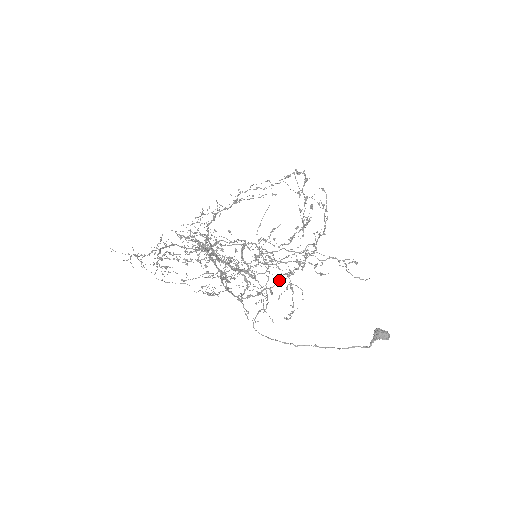
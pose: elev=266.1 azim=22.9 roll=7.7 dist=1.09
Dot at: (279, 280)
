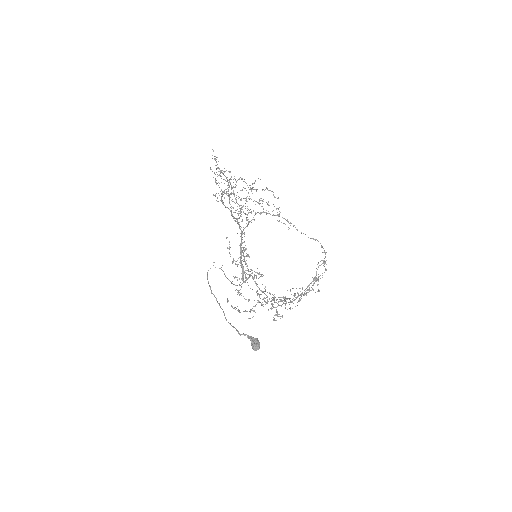
Dot at: (244, 198)
